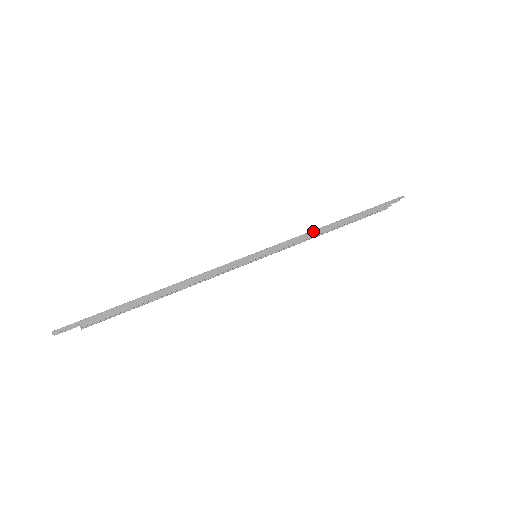
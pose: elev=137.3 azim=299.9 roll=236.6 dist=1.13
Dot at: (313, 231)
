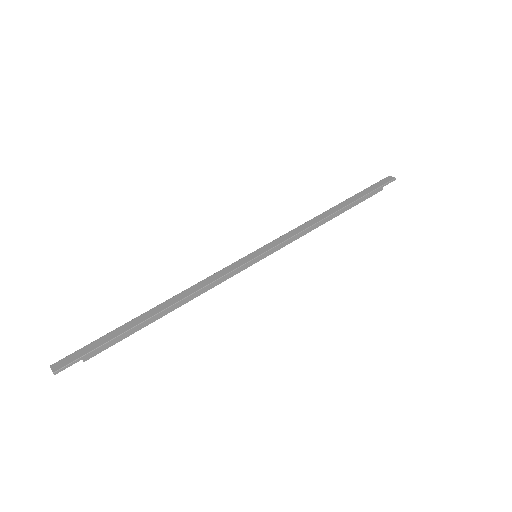
Dot at: (312, 226)
